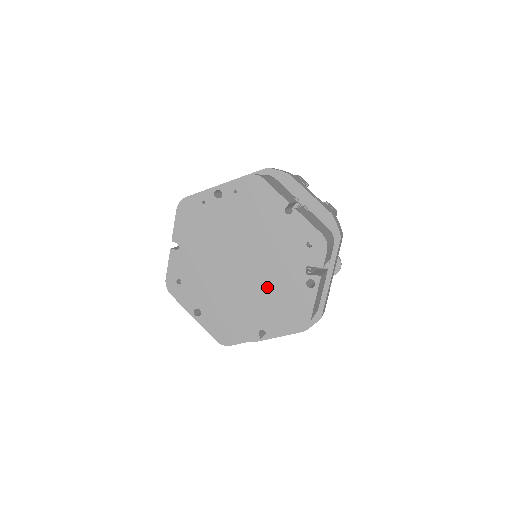
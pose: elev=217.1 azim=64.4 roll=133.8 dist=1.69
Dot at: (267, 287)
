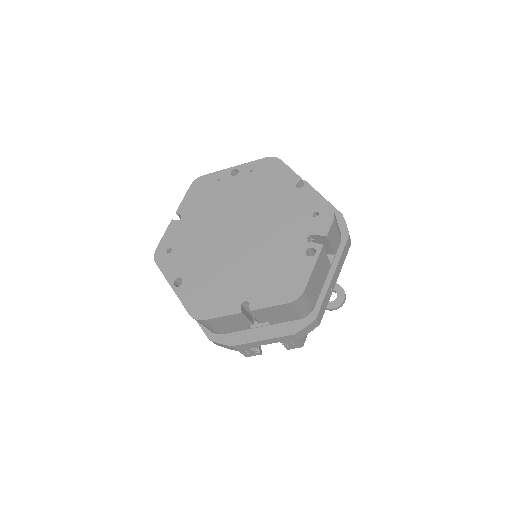
Dot at: (262, 255)
